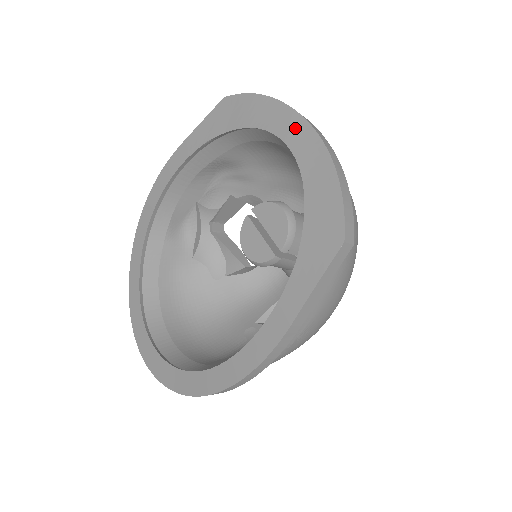
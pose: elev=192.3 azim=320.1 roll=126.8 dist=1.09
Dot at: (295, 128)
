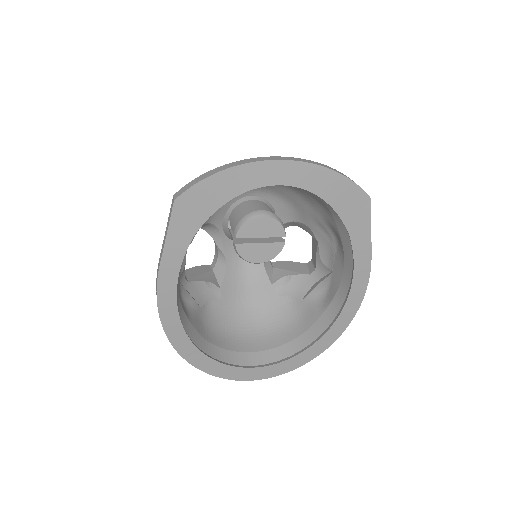
Dot at: (277, 171)
